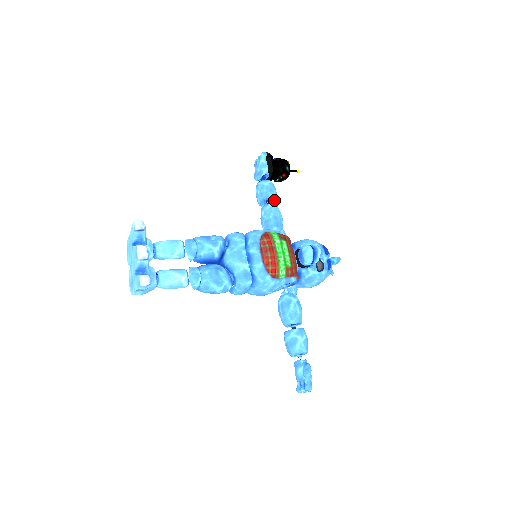
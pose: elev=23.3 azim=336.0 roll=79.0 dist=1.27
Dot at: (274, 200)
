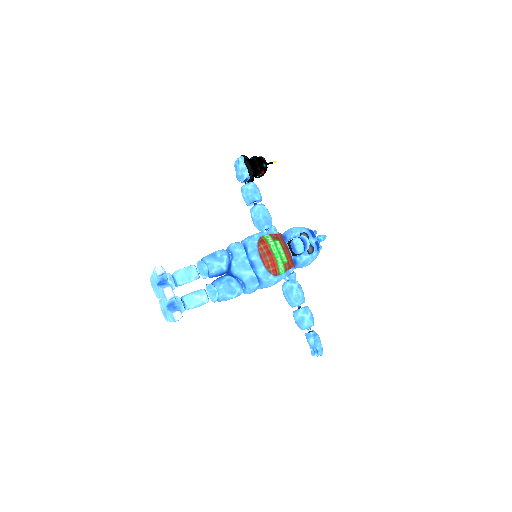
Dot at: occluded
